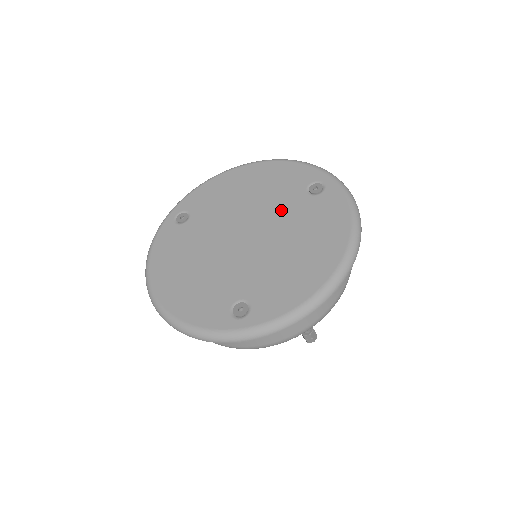
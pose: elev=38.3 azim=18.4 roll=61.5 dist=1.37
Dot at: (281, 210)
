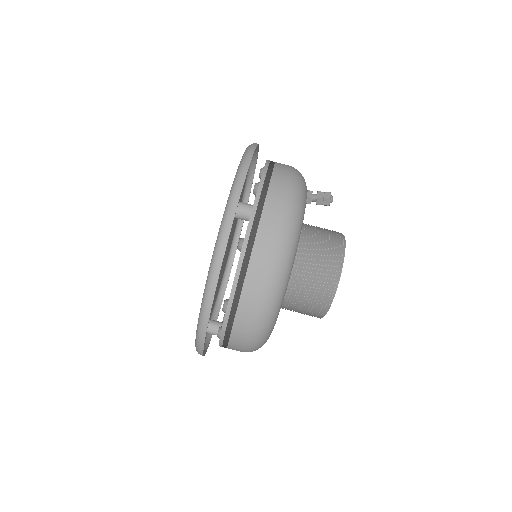
Dot at: occluded
